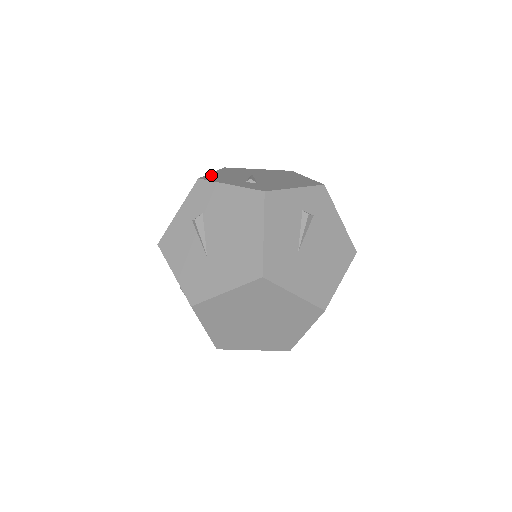
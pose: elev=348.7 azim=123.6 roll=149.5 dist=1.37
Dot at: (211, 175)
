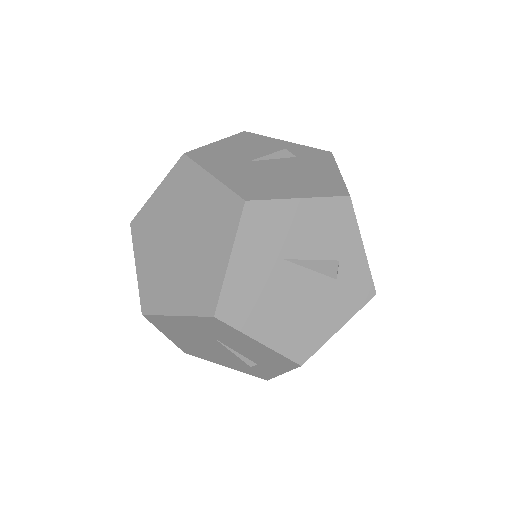
Dot at: occluded
